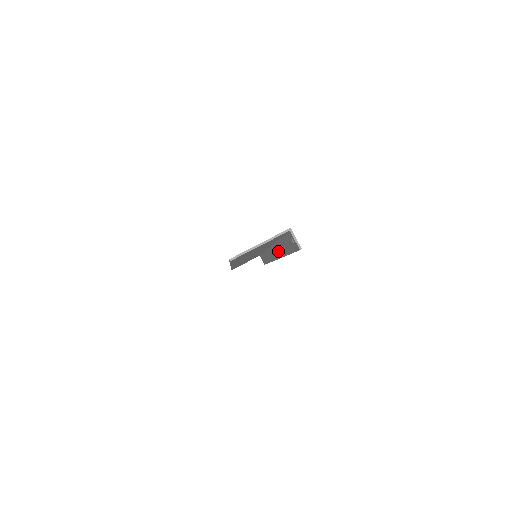
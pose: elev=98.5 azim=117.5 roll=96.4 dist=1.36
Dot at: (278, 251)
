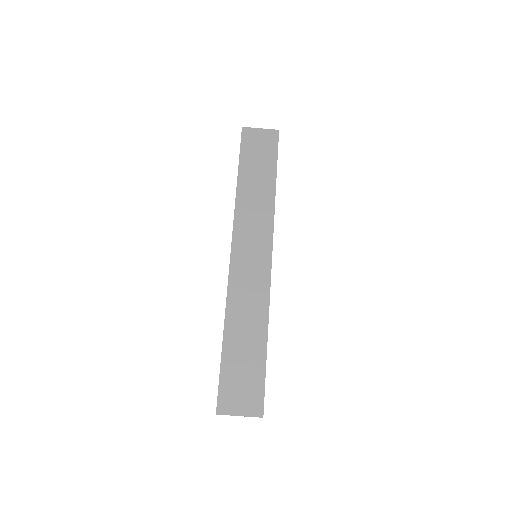
Dot at: occluded
